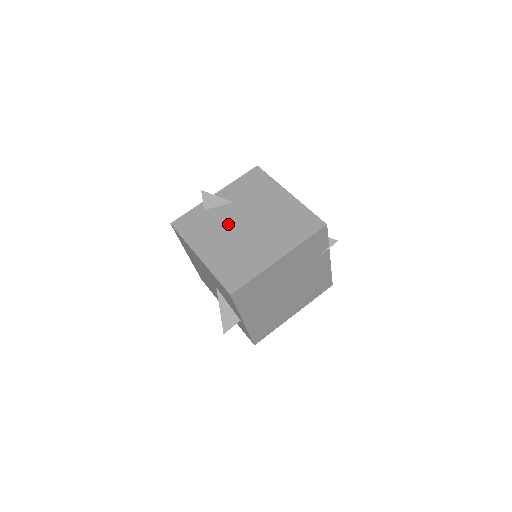
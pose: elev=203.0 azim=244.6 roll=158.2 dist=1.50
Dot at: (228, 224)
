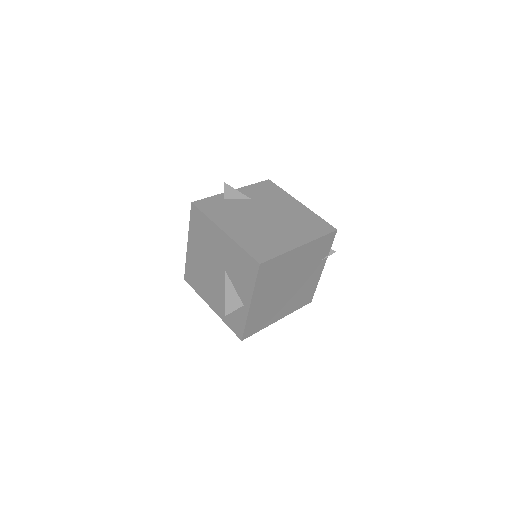
Dot at: (249, 213)
